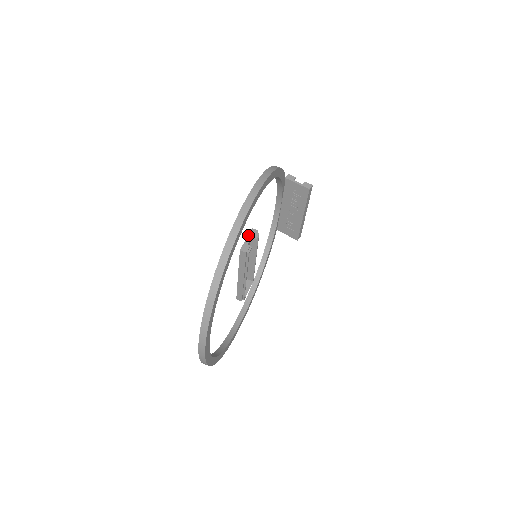
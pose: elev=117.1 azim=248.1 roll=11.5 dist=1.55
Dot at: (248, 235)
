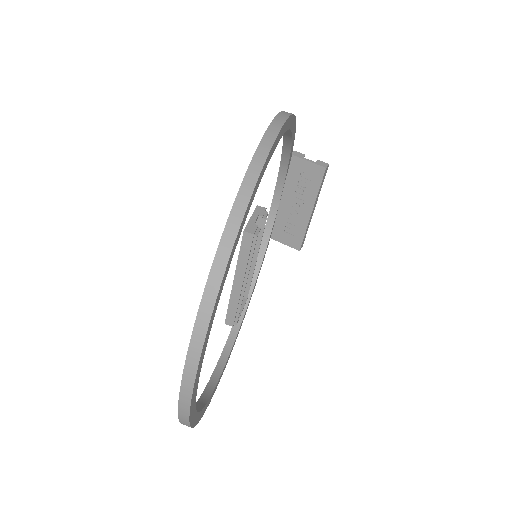
Dot at: (253, 213)
